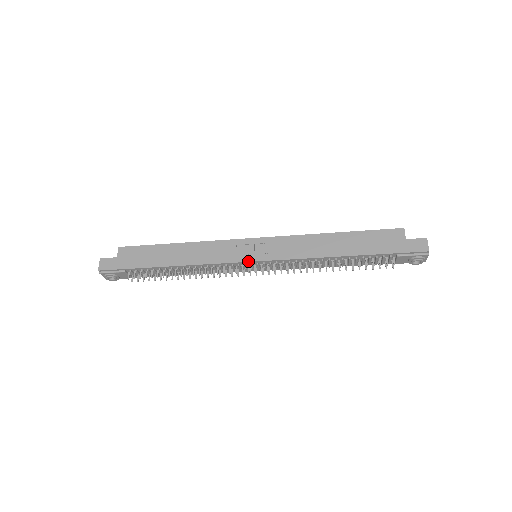
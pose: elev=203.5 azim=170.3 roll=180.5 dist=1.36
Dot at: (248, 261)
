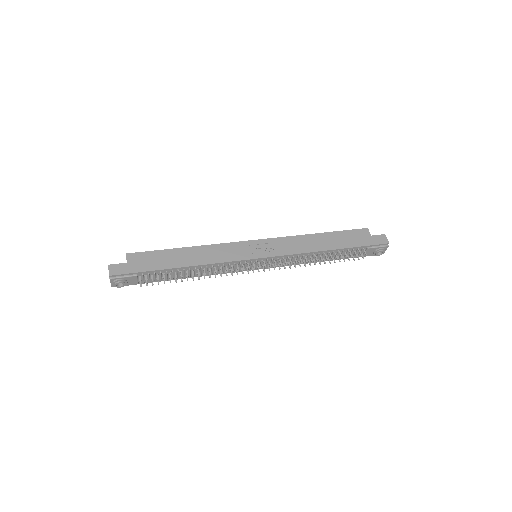
Dot at: (255, 258)
